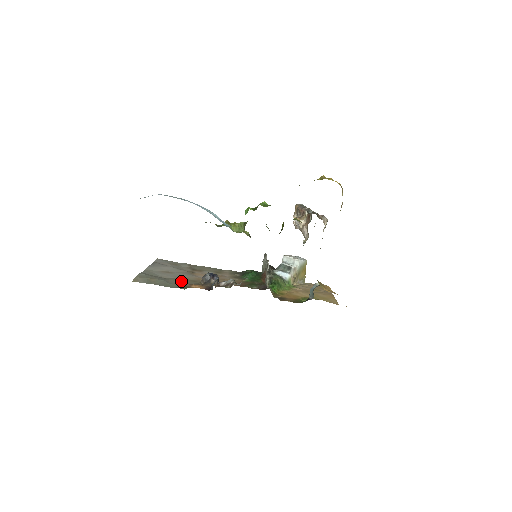
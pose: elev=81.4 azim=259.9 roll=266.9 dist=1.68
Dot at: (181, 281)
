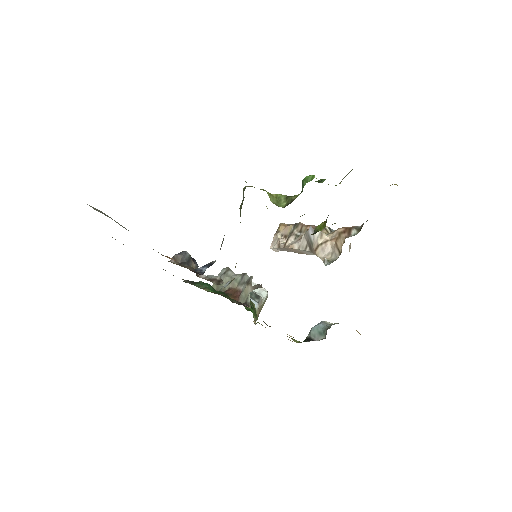
Dot at: occluded
